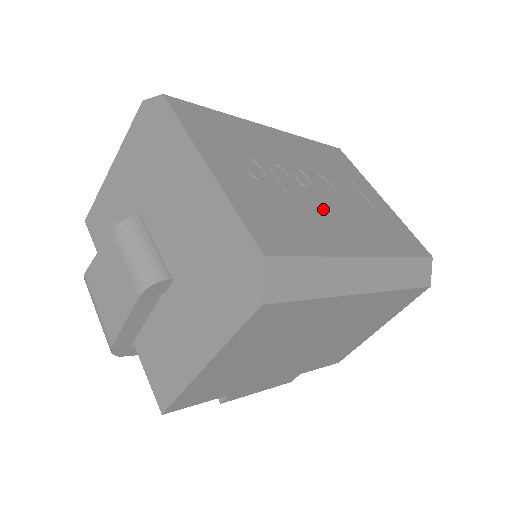
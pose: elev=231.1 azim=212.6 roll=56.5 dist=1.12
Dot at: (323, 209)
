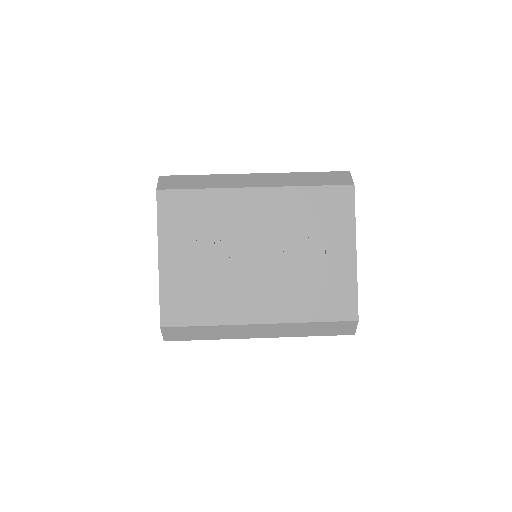
Dot at: (246, 282)
